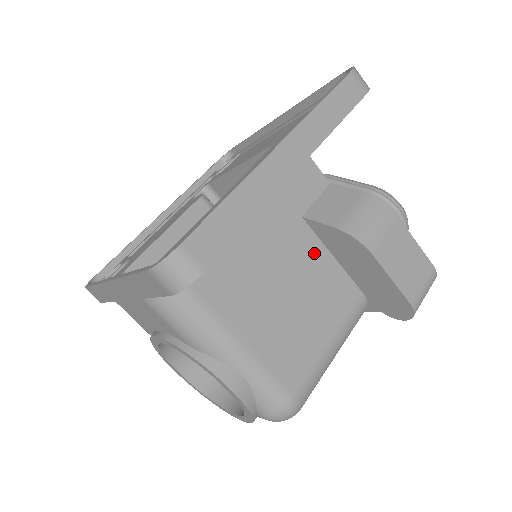
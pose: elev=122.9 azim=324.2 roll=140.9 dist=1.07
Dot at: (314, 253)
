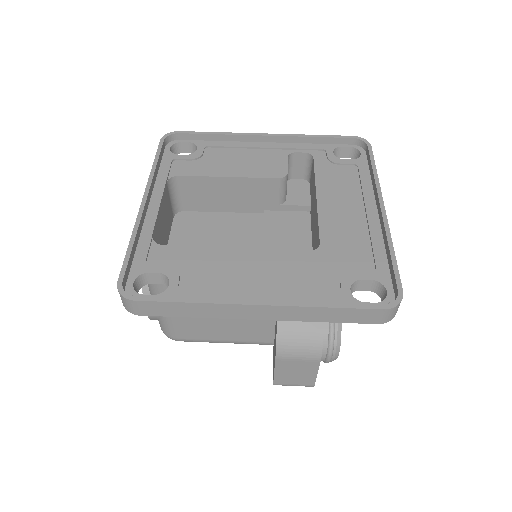
Dot at: occluded
